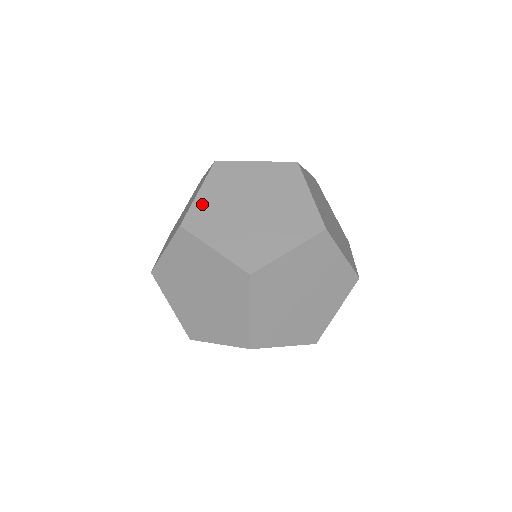
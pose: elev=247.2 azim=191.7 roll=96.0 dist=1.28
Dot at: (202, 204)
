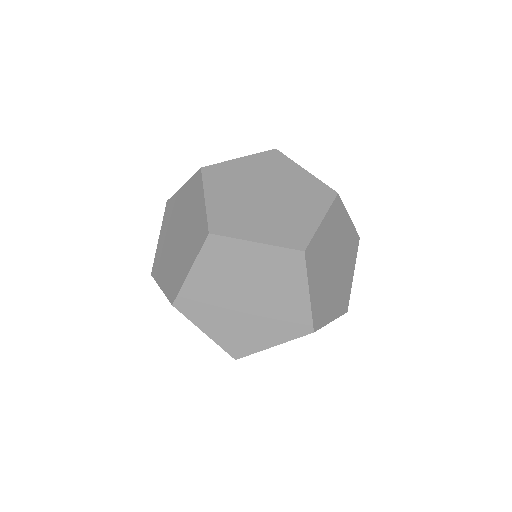
Dot at: (159, 248)
